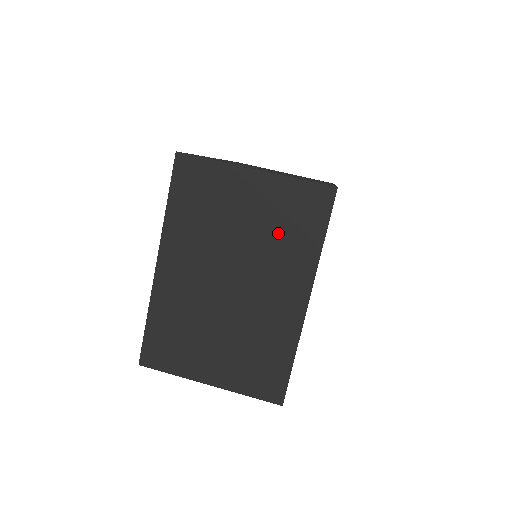
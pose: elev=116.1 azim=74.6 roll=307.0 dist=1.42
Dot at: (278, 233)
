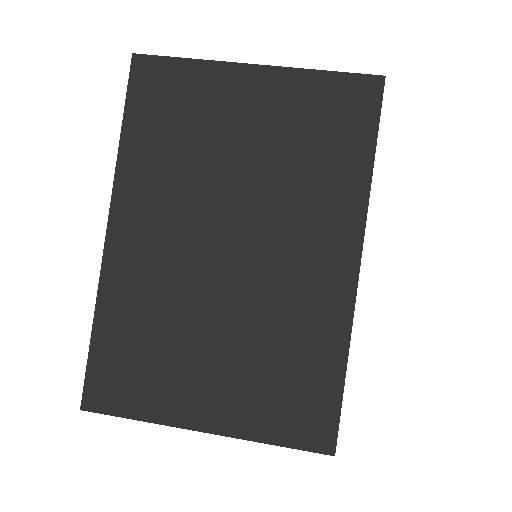
Dot at: (299, 157)
